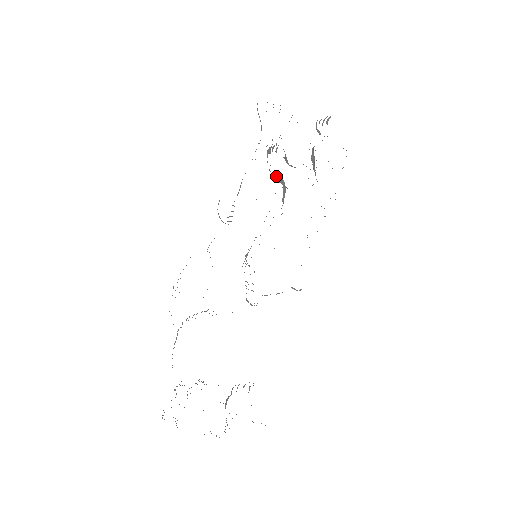
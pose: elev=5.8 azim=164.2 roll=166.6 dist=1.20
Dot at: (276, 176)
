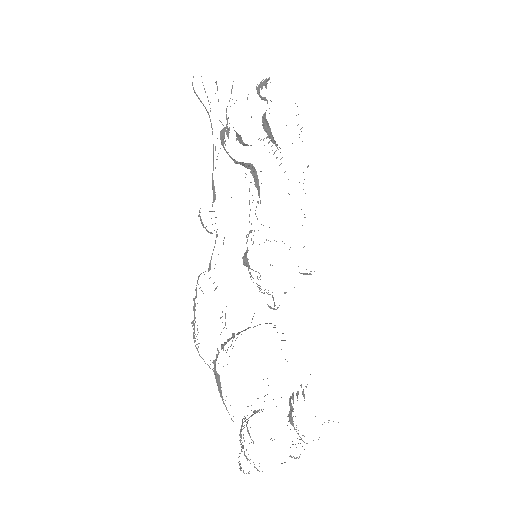
Dot at: (241, 162)
